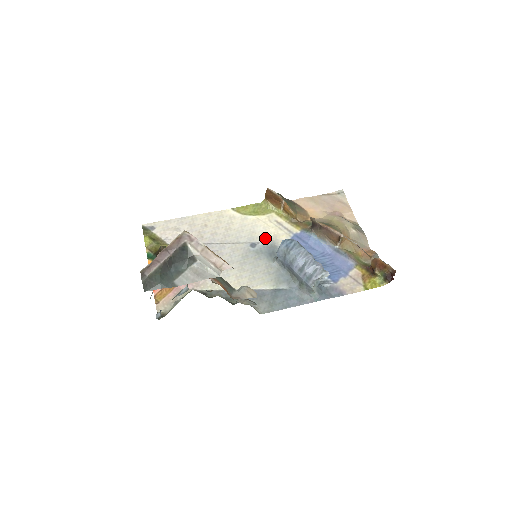
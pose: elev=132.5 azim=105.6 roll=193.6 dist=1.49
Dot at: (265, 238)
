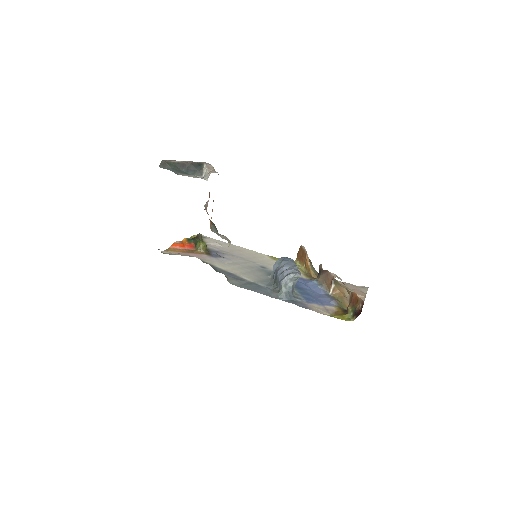
Dot at: occluded
